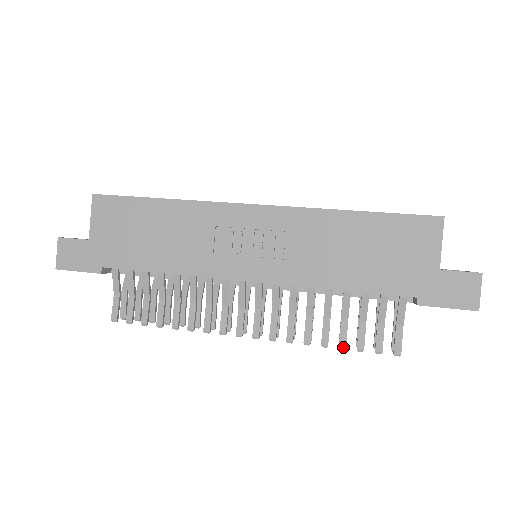
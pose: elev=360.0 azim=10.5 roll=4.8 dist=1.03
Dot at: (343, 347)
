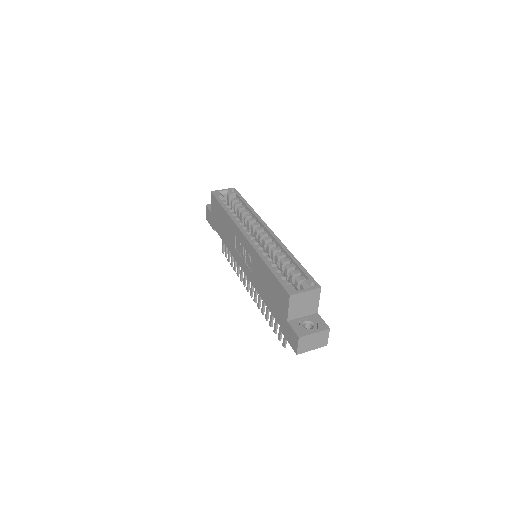
Dot at: (270, 326)
